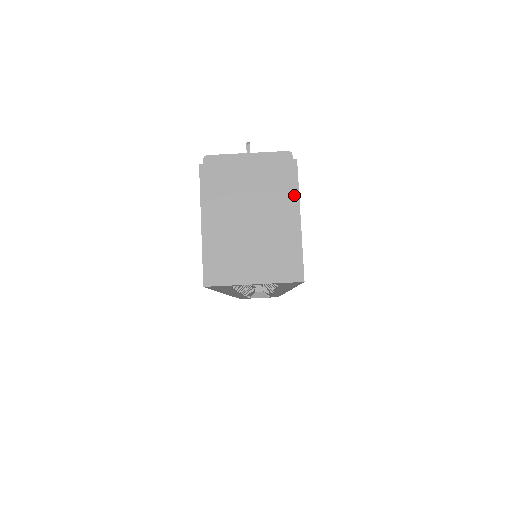
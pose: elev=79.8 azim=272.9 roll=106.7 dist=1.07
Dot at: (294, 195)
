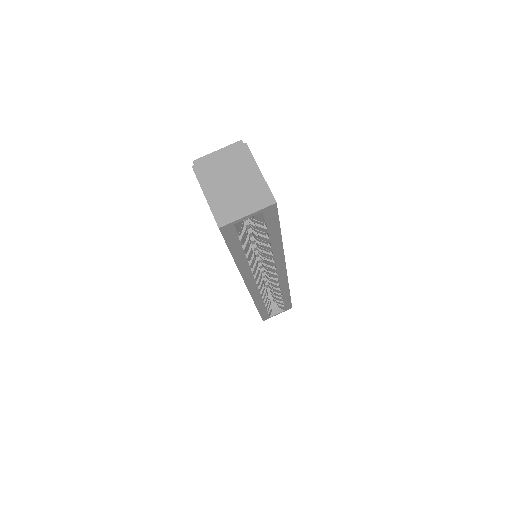
Dot at: (252, 161)
